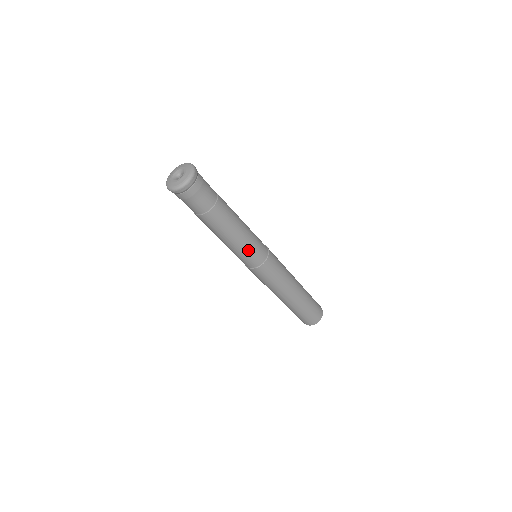
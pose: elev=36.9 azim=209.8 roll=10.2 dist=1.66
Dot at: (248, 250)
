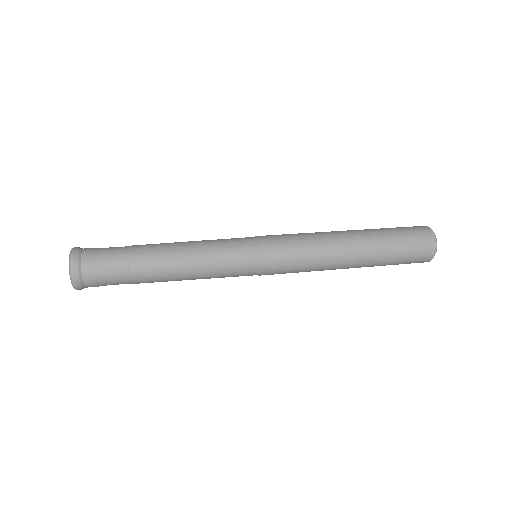
Dot at: (224, 269)
